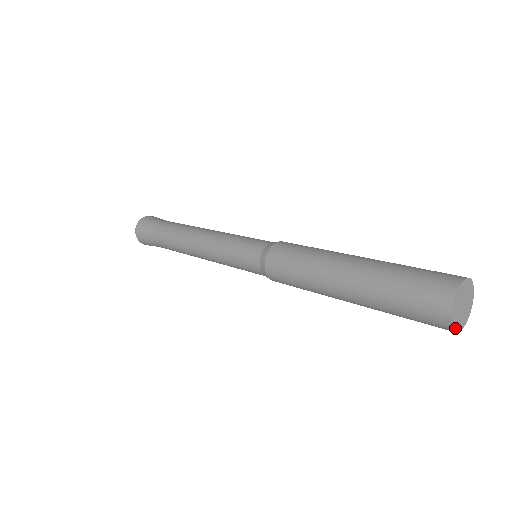
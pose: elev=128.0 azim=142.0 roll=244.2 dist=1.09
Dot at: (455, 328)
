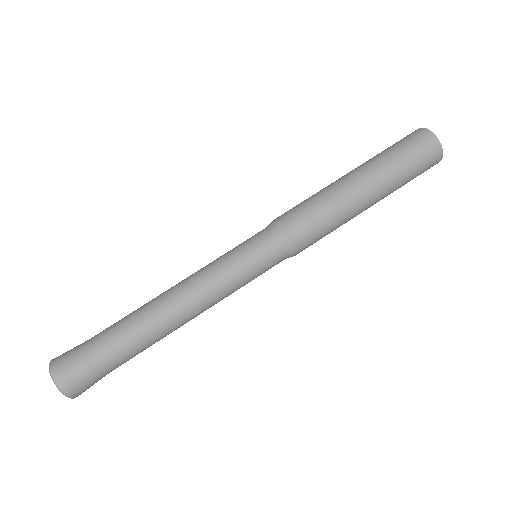
Dot at: (441, 152)
